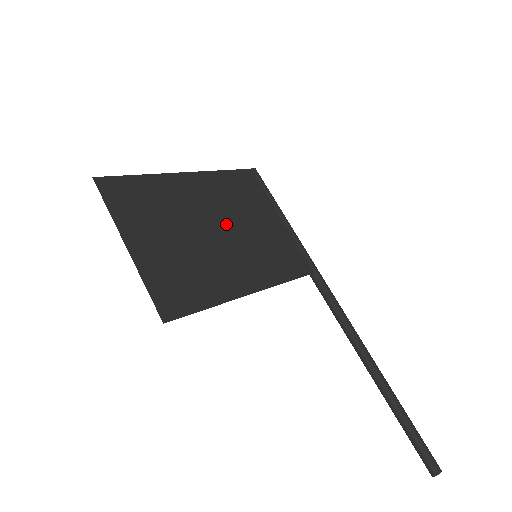
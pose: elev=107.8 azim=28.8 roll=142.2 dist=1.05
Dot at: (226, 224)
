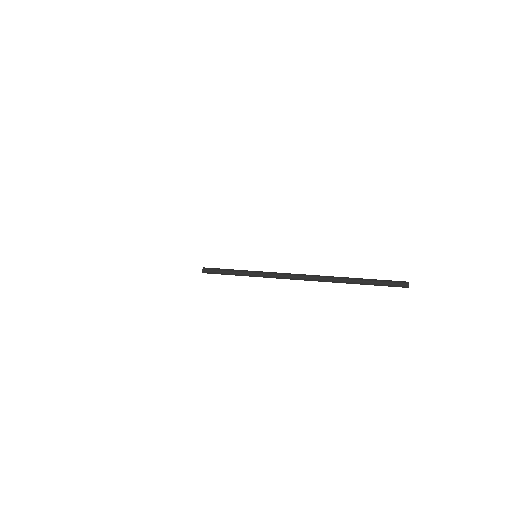
Dot at: occluded
